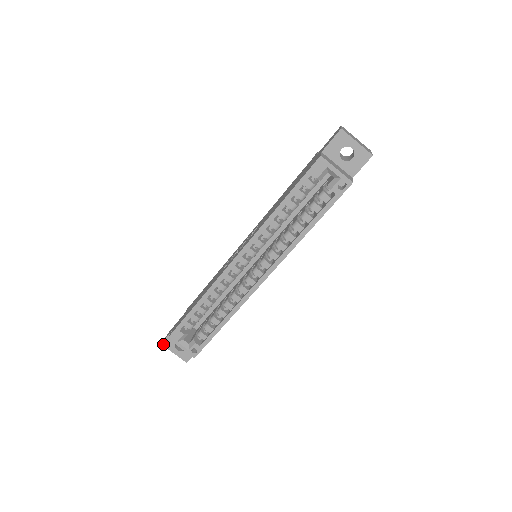
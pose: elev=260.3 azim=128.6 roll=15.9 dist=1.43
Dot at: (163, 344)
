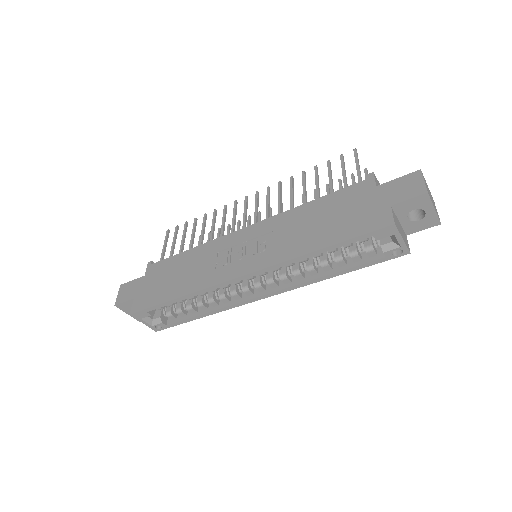
Dot at: (117, 306)
